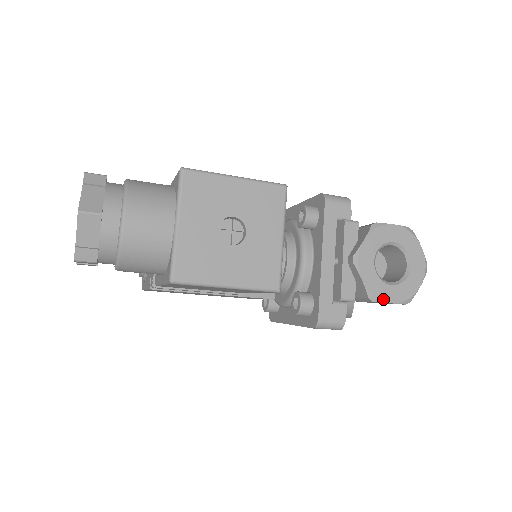
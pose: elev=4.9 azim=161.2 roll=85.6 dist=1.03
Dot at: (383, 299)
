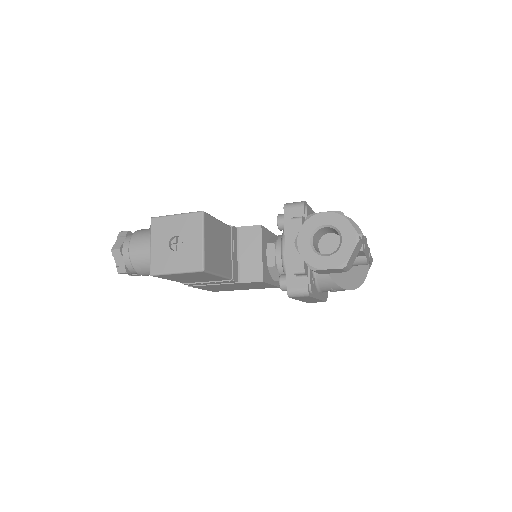
Dot at: (320, 267)
